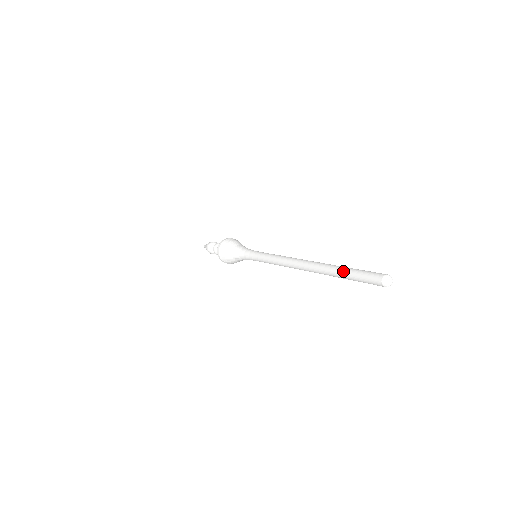
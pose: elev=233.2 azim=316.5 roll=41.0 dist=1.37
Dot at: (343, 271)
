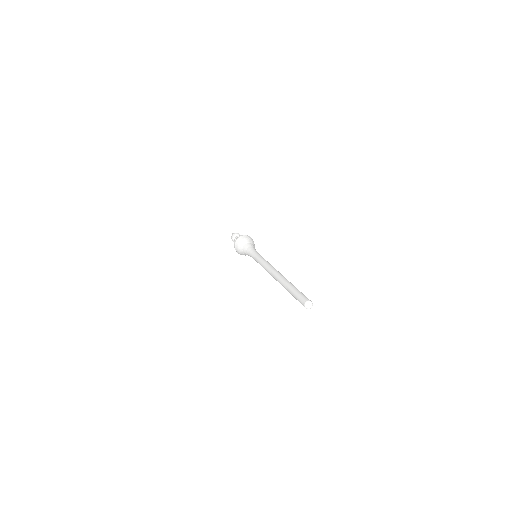
Dot at: (290, 291)
